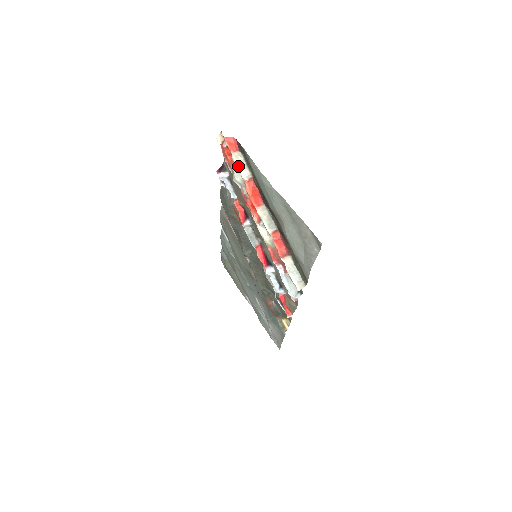
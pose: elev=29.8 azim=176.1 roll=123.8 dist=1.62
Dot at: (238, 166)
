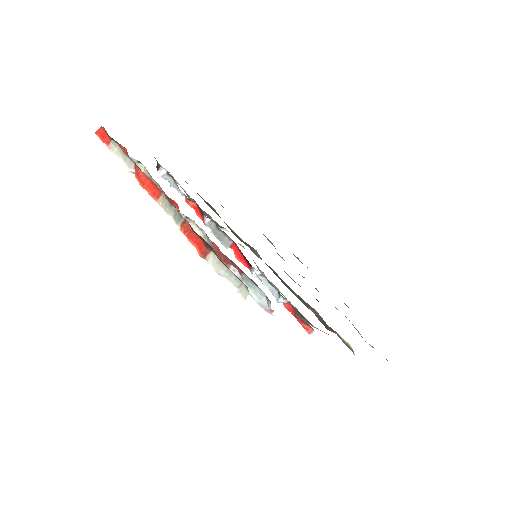
Dot at: (119, 159)
